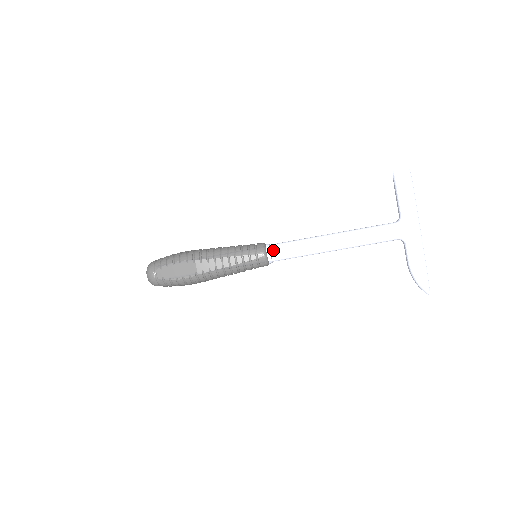
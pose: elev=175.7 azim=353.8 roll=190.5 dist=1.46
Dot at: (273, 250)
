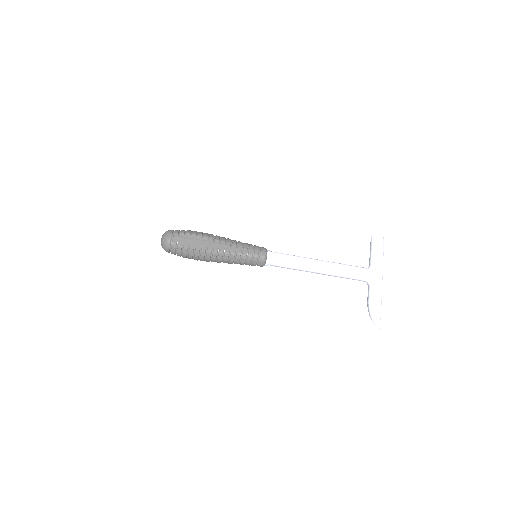
Dot at: (272, 255)
